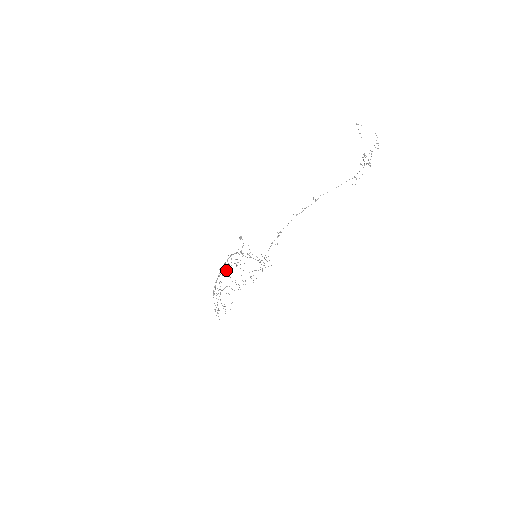
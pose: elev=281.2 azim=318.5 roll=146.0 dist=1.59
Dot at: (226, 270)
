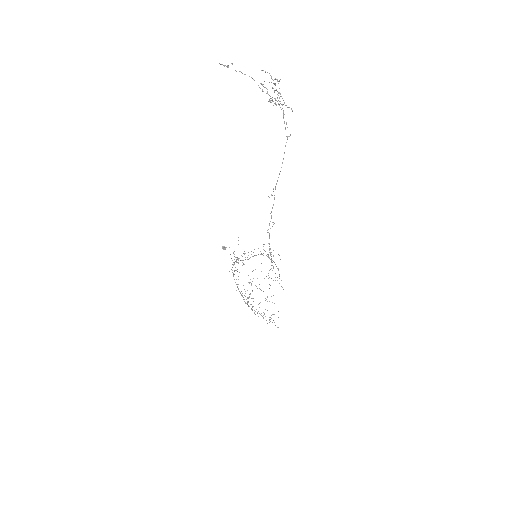
Dot at: (238, 276)
